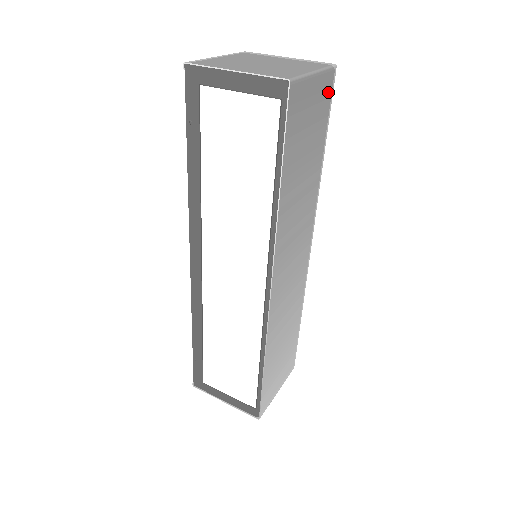
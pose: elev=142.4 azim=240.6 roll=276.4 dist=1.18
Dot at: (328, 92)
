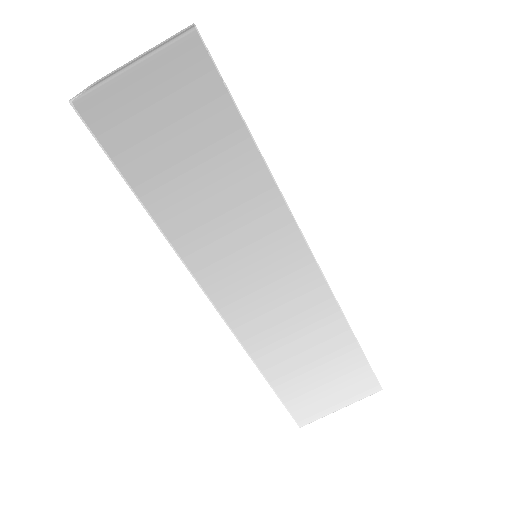
Dot at: (197, 68)
